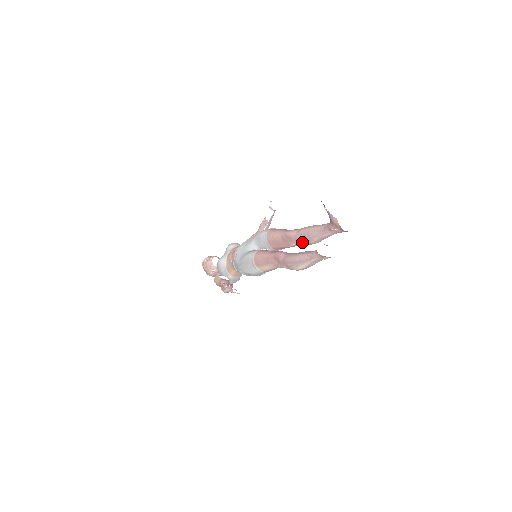
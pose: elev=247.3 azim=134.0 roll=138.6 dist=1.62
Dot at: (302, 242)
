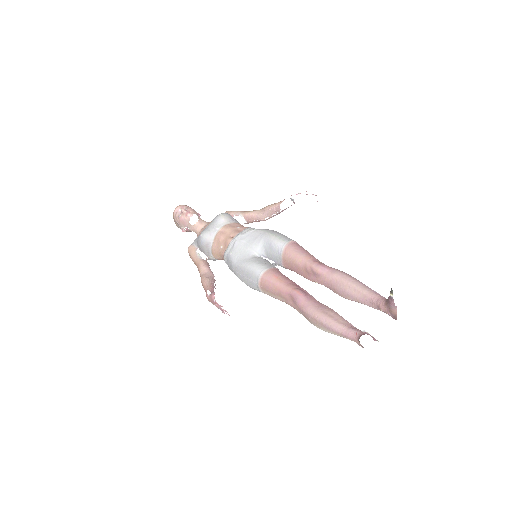
Dot at: (330, 288)
